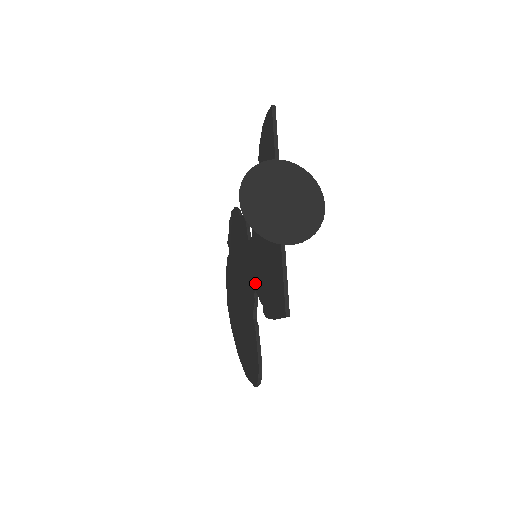
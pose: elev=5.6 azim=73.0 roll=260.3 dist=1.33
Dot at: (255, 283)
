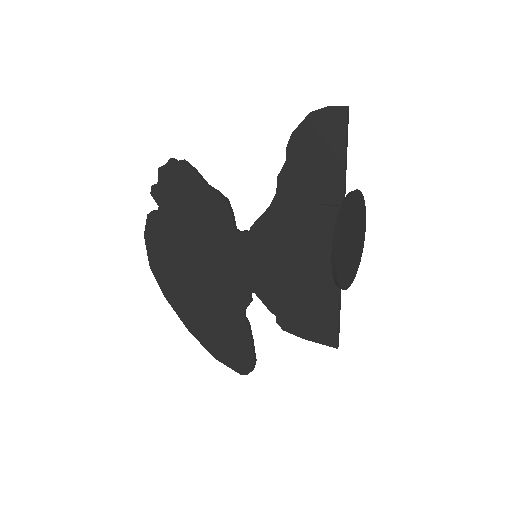
Dot at: (255, 286)
